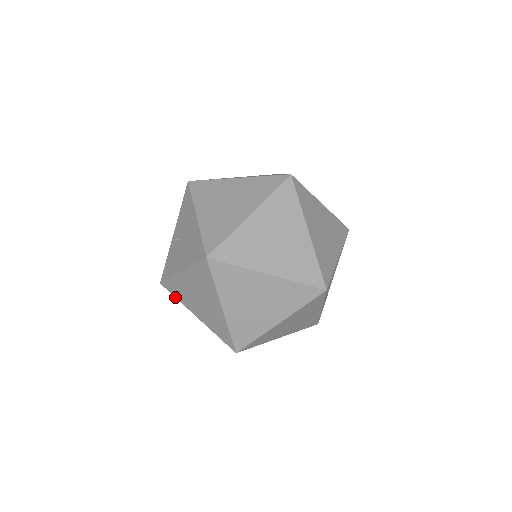
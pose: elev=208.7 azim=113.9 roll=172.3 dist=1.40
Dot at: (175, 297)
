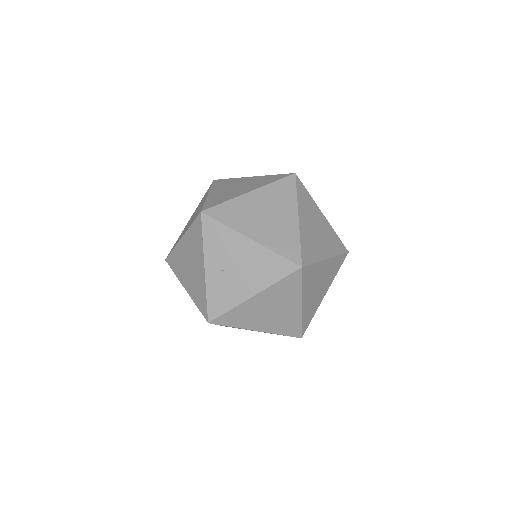
Dot at: (230, 326)
